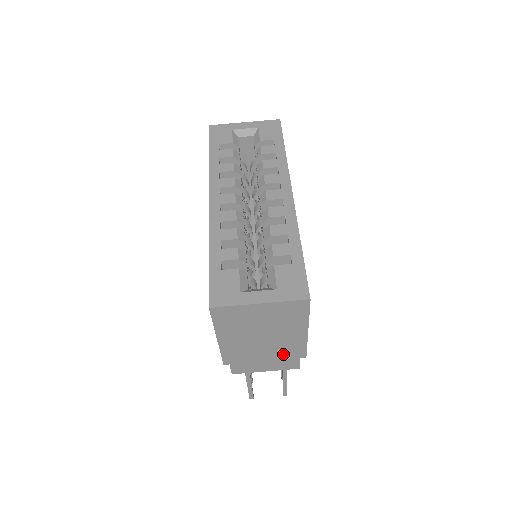
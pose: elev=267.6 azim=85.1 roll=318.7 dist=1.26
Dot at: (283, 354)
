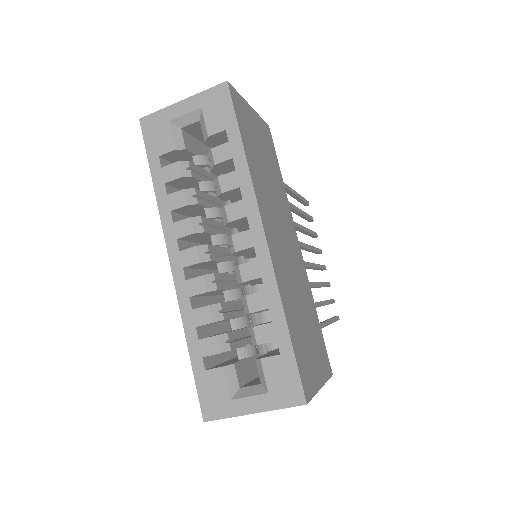
Dot at: occluded
